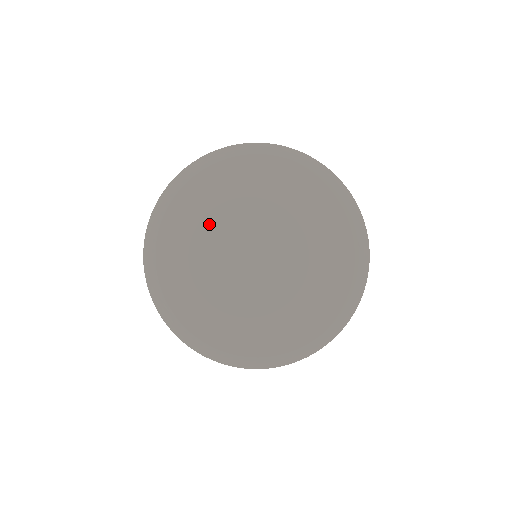
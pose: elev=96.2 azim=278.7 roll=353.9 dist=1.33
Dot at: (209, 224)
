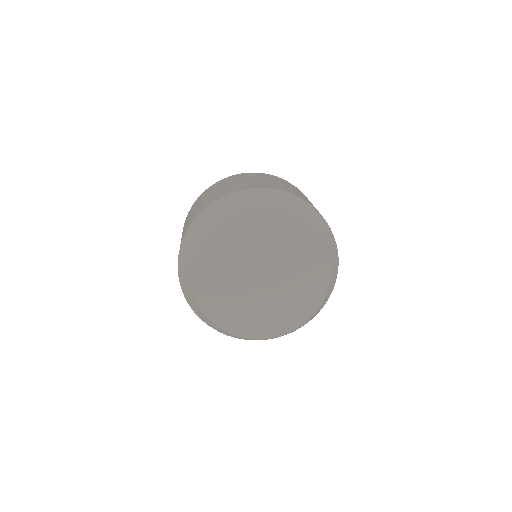
Dot at: (235, 247)
